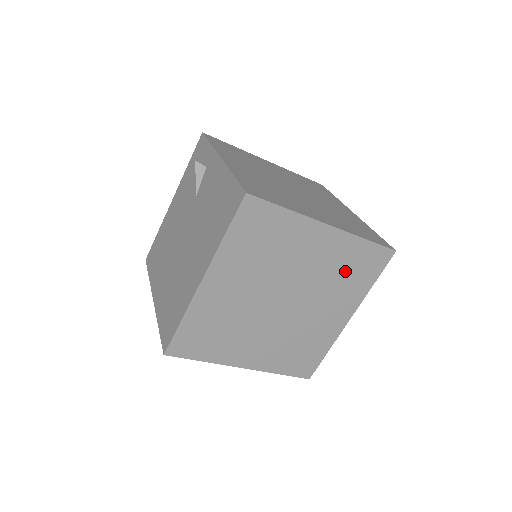
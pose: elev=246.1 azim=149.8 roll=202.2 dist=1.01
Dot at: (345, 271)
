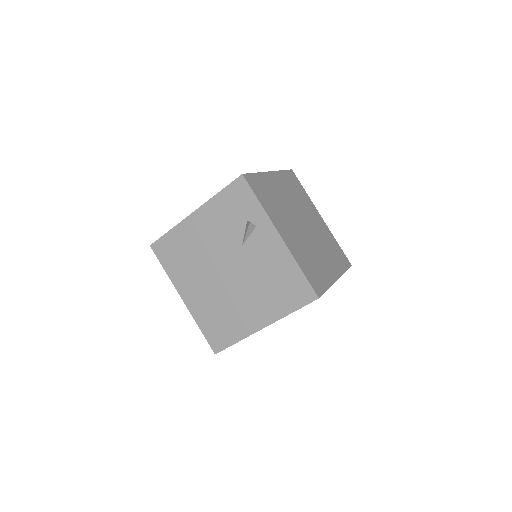
Dot at: occluded
